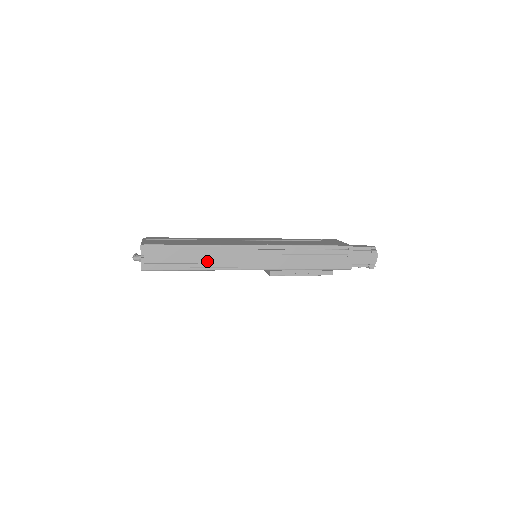
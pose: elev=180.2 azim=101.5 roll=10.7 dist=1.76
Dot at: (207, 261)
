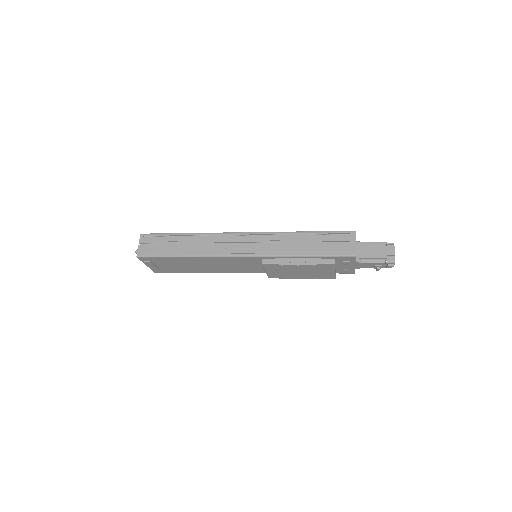
Dot at: (198, 248)
